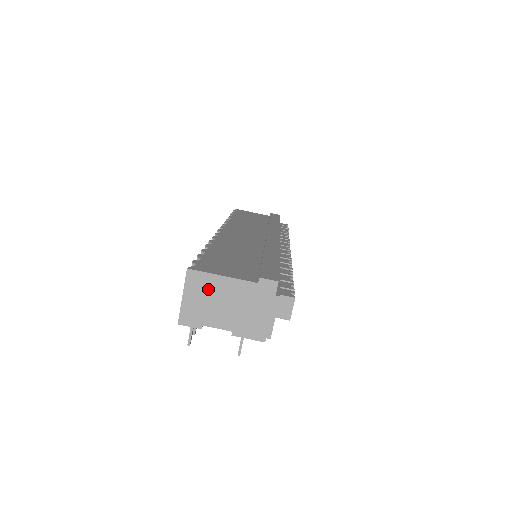
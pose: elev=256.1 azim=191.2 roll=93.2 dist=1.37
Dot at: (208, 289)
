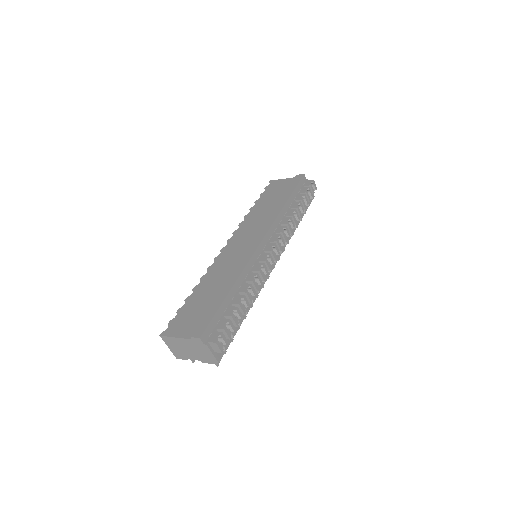
Dot at: (175, 343)
